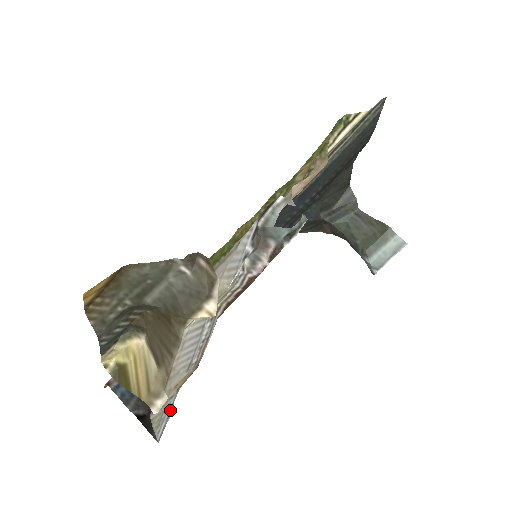
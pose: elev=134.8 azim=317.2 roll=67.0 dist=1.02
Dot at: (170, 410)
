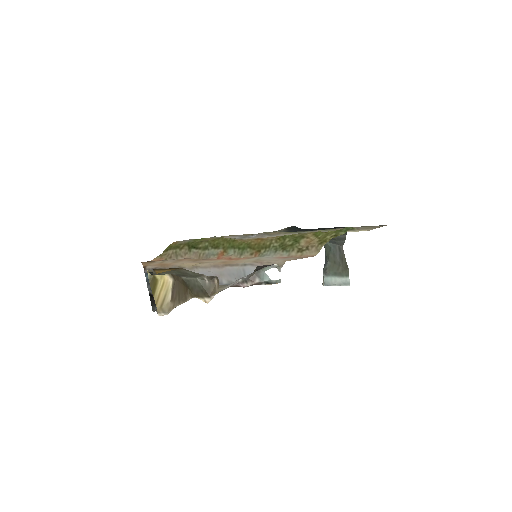
Dot at: occluded
